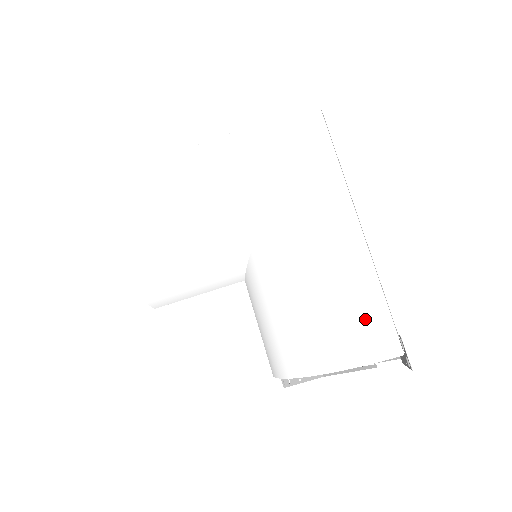
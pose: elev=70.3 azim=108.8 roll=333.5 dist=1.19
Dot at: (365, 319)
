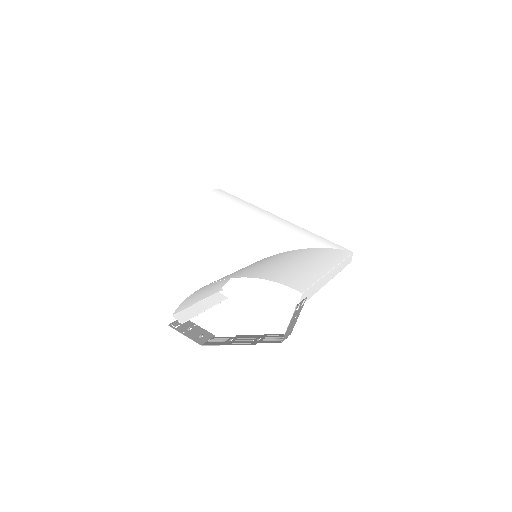
Dot at: (295, 276)
